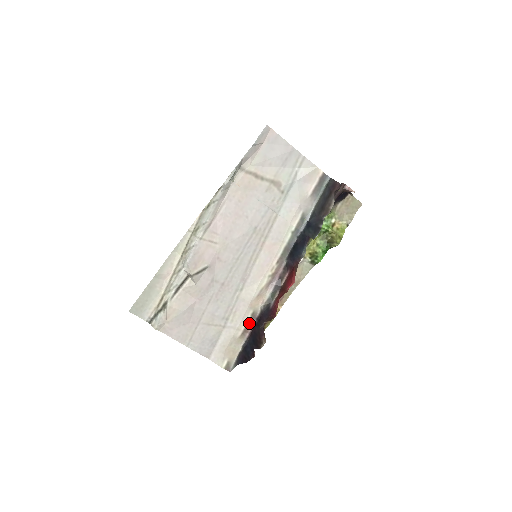
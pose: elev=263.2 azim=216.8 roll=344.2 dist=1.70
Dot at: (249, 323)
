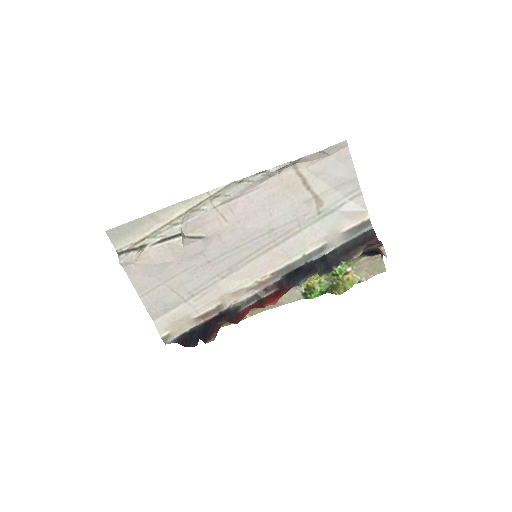
Dot at: (211, 312)
